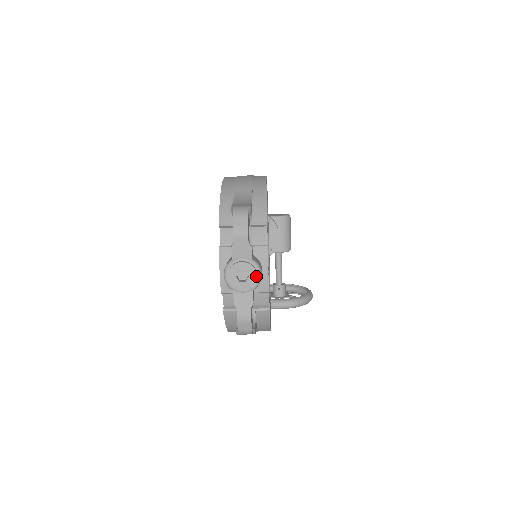
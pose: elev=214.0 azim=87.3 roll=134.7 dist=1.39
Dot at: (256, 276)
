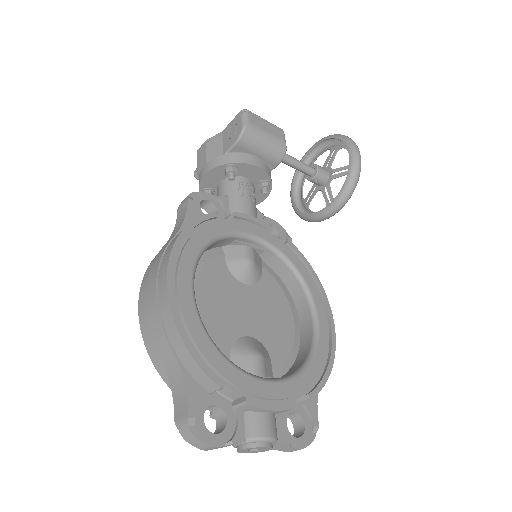
Dot at: (265, 447)
